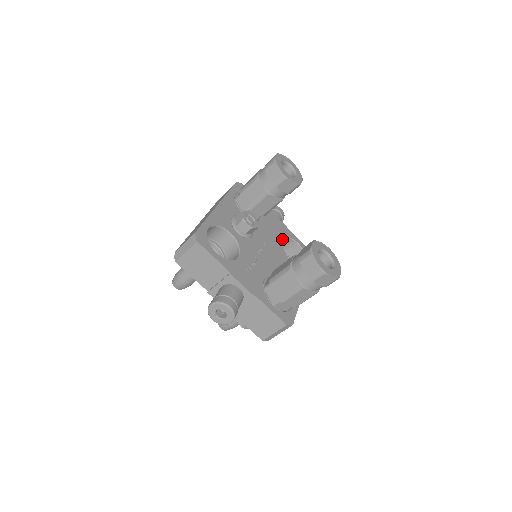
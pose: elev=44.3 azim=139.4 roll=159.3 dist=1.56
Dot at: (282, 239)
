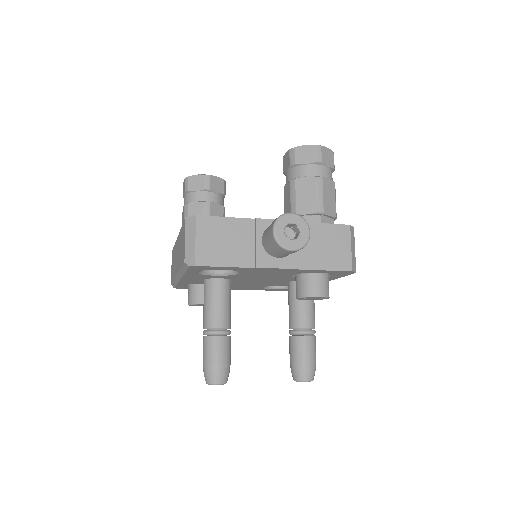
Dot at: occluded
